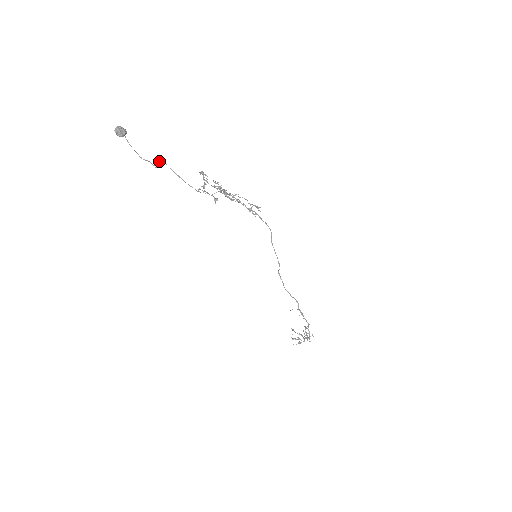
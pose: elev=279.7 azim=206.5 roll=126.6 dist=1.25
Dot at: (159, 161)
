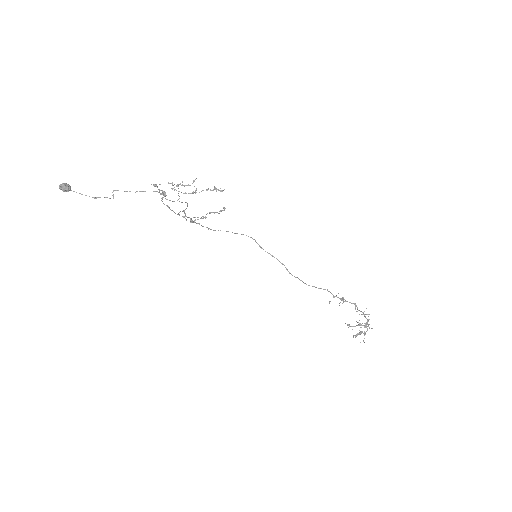
Dot at: (112, 192)
